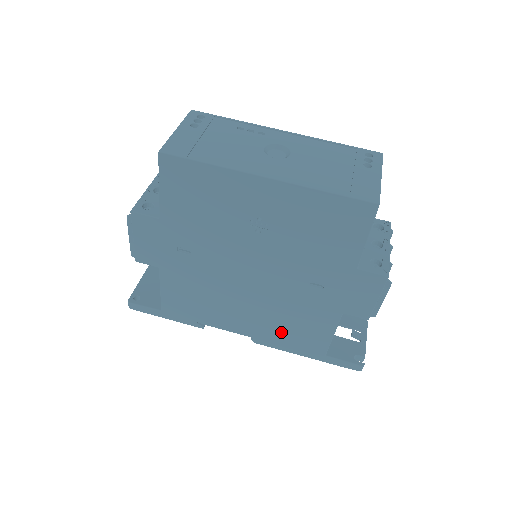
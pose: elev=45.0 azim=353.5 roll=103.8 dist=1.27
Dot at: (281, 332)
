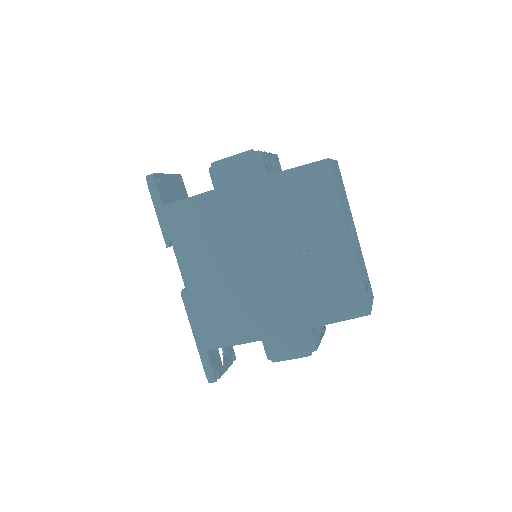
Dot at: (209, 308)
